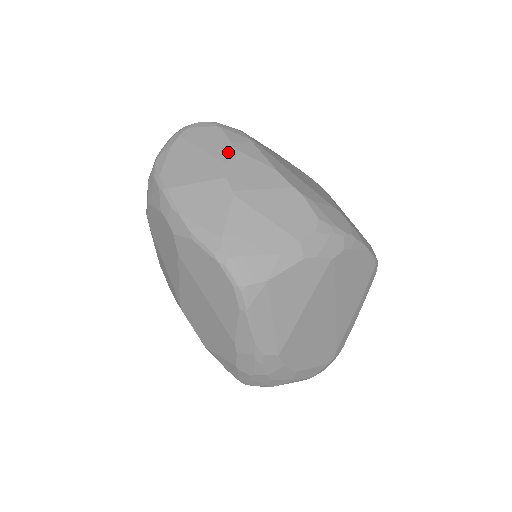
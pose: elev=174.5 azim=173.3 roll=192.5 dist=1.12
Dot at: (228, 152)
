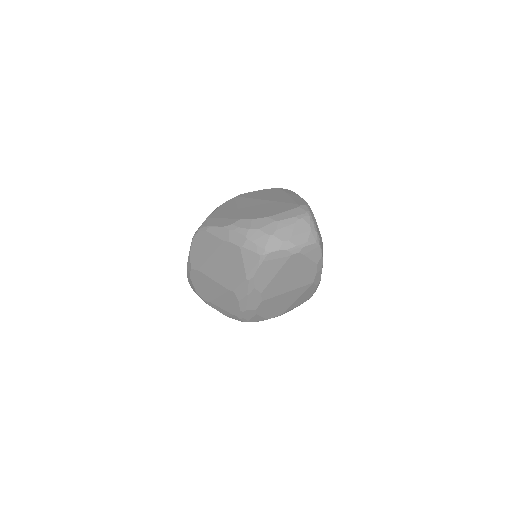
Dot at: occluded
